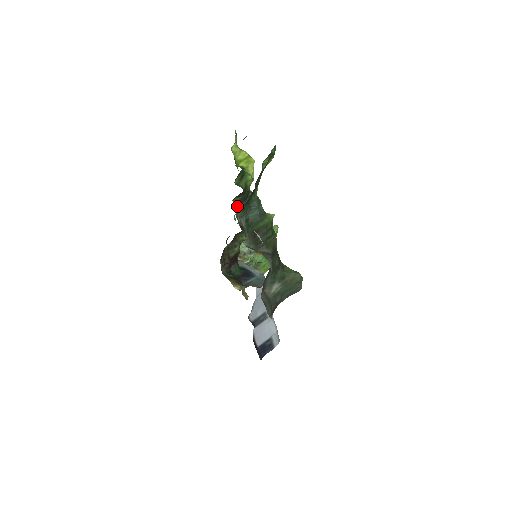
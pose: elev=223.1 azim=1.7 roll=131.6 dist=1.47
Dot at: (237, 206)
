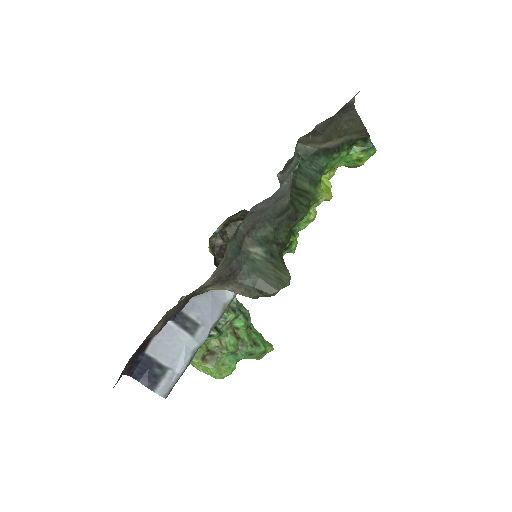
Dot at: occluded
